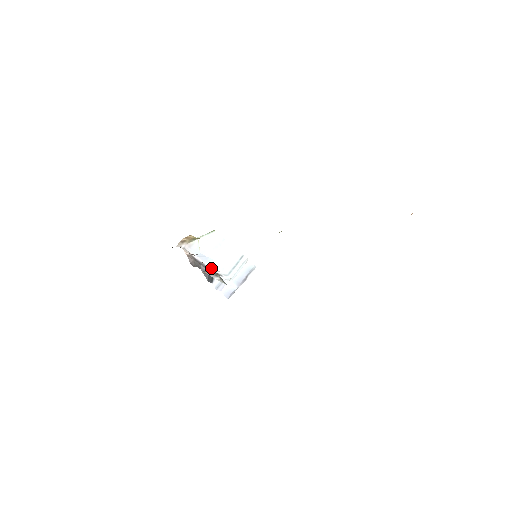
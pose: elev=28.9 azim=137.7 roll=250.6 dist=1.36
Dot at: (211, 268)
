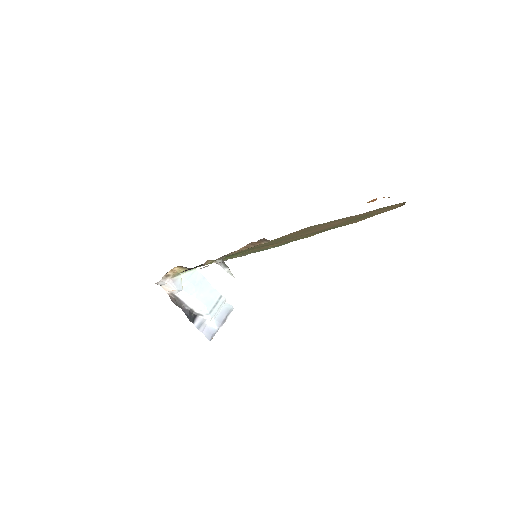
Dot at: (192, 307)
